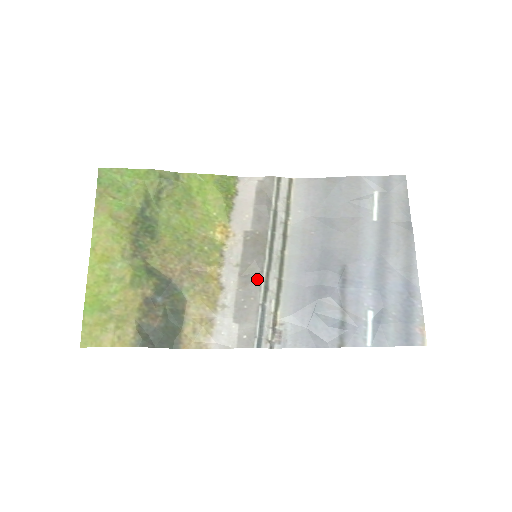
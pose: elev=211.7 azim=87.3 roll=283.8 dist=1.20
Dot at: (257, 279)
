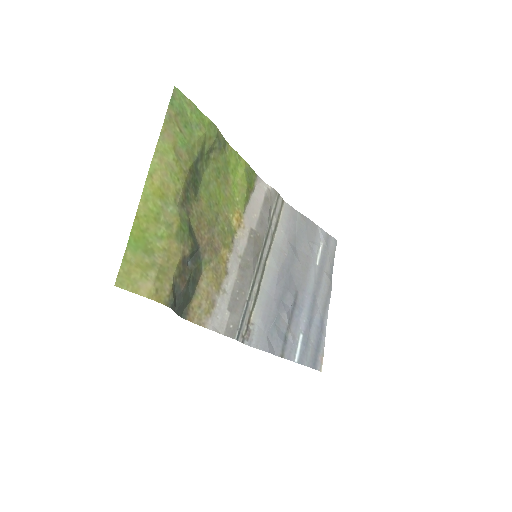
Dot at: (250, 277)
